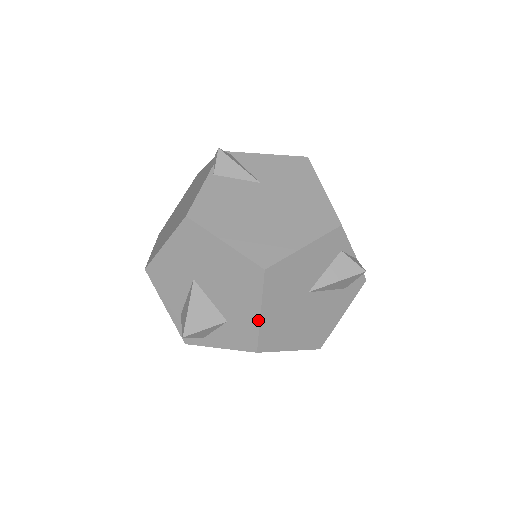
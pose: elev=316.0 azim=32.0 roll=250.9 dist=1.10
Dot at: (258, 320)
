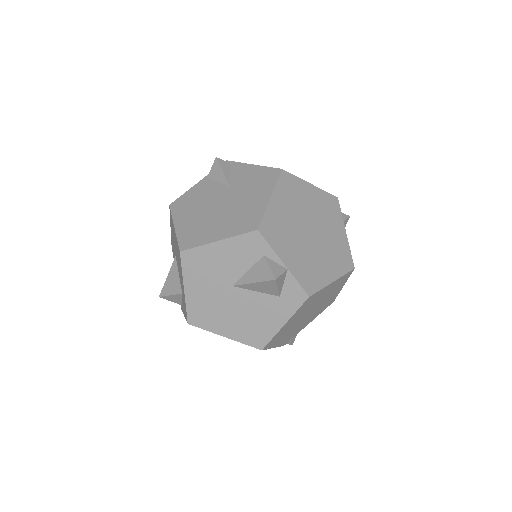
Dot at: (184, 295)
